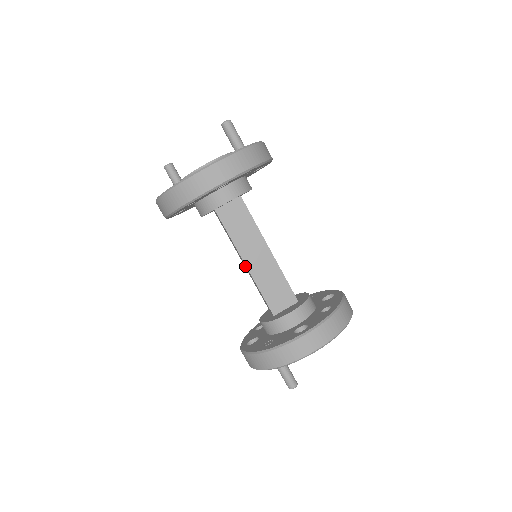
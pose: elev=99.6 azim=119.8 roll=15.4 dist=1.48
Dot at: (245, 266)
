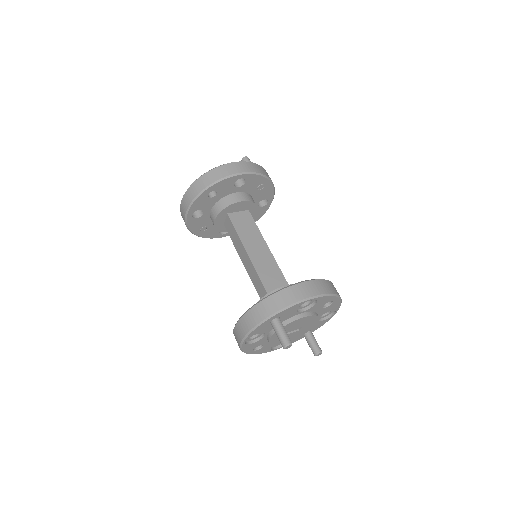
Dot at: (246, 260)
